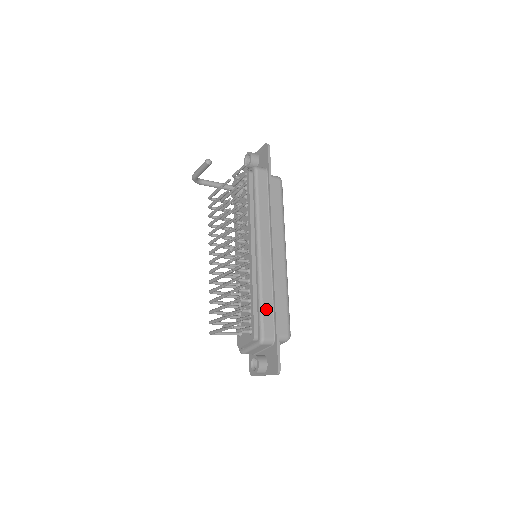
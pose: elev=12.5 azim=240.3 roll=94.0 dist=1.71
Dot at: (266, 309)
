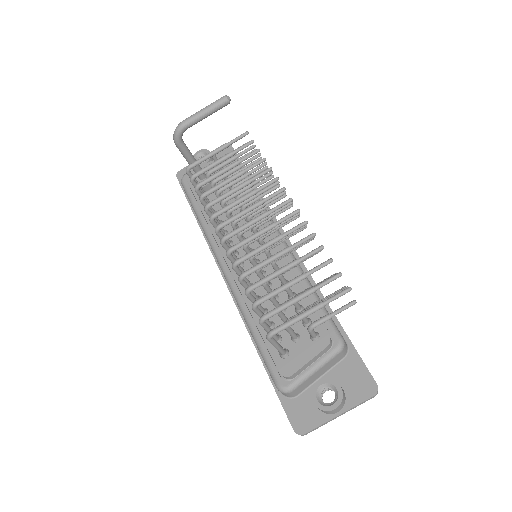
Dot at: occluded
